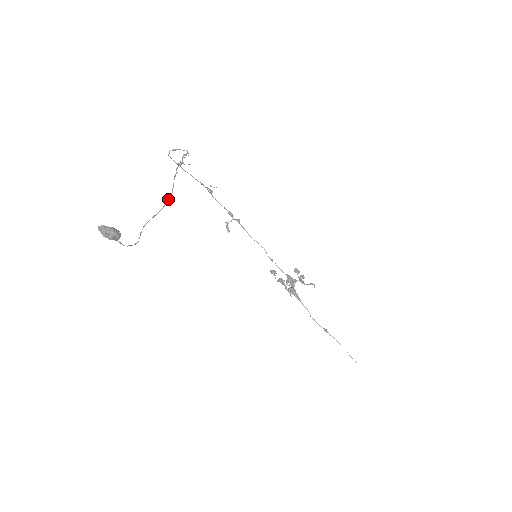
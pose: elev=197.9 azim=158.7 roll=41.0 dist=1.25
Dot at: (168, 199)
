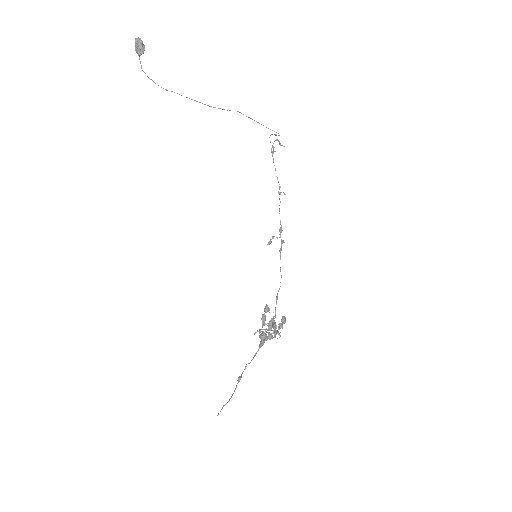
Dot at: (214, 107)
